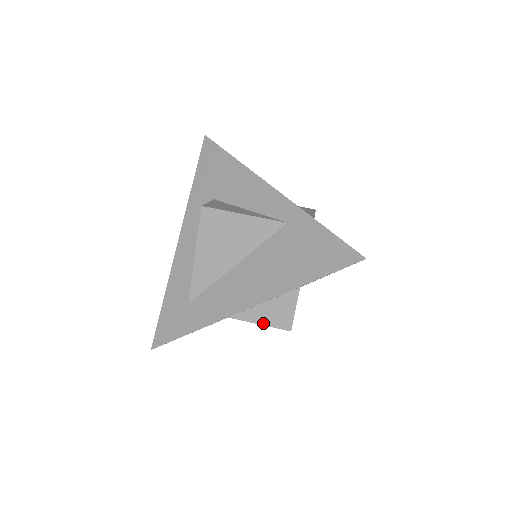
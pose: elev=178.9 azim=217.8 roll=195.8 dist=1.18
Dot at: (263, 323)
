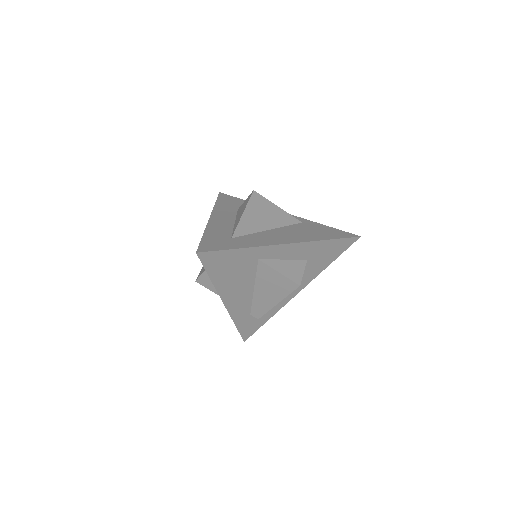
Dot at: (282, 273)
